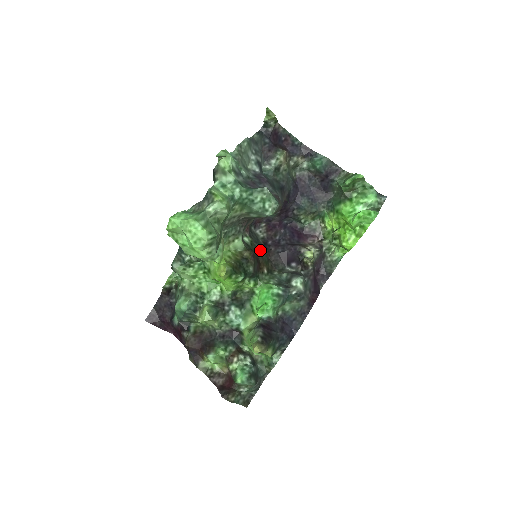
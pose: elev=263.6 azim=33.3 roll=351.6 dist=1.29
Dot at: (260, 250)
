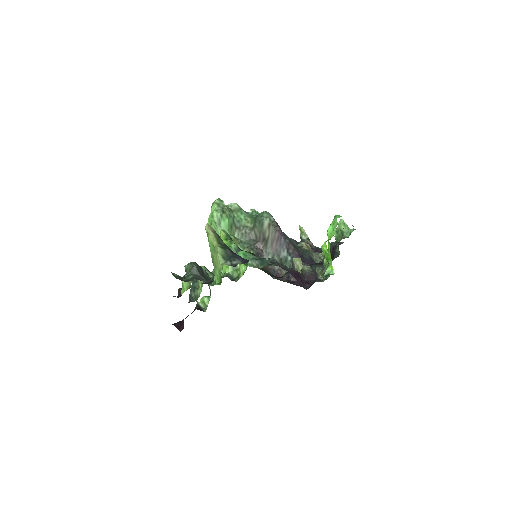
Dot at: (267, 270)
